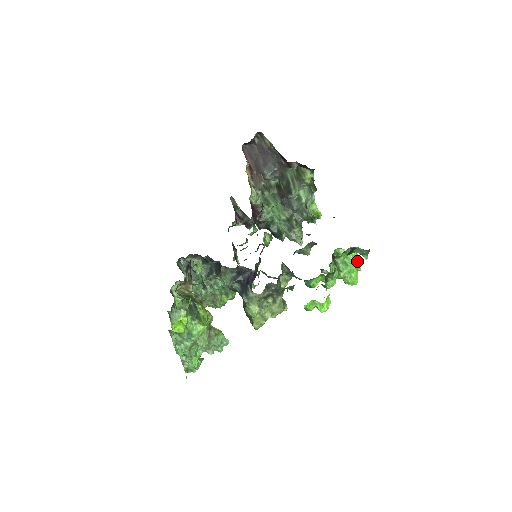
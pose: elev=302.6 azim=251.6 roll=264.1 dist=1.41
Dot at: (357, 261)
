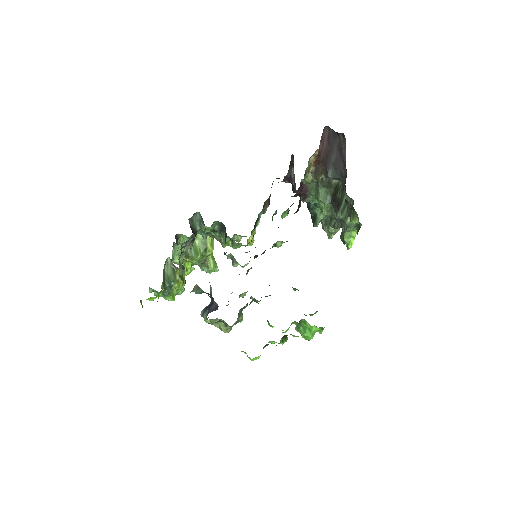
Dot at: (322, 328)
